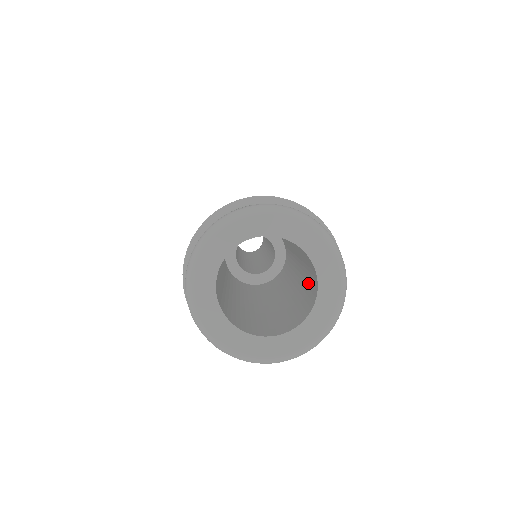
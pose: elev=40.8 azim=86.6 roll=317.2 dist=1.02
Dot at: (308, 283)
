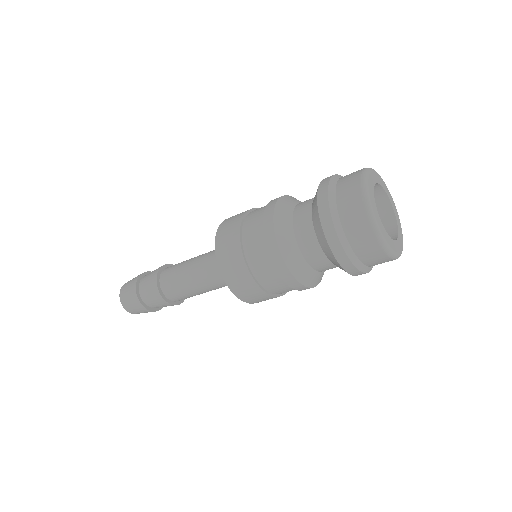
Dot at: occluded
